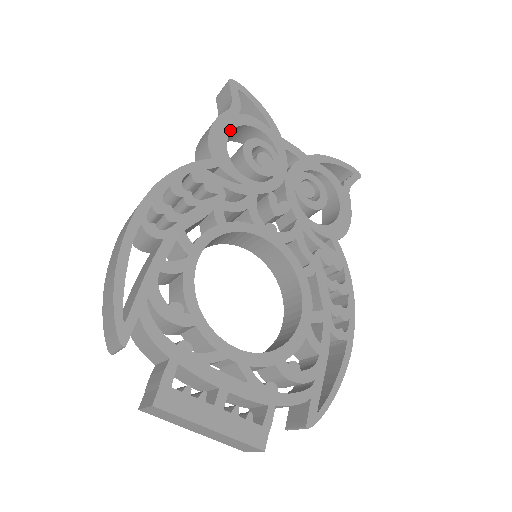
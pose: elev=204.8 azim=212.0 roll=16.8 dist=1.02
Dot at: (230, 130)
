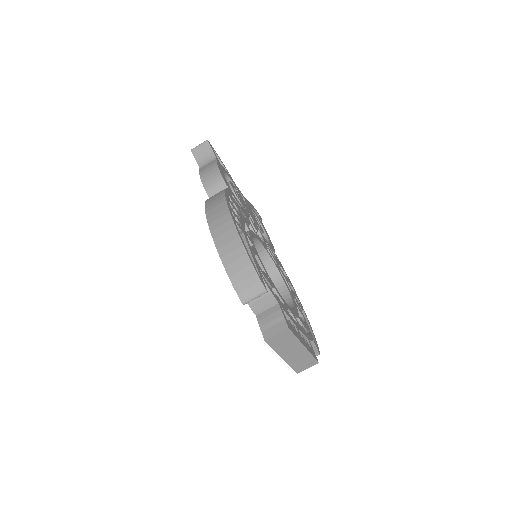
Dot at: (223, 173)
